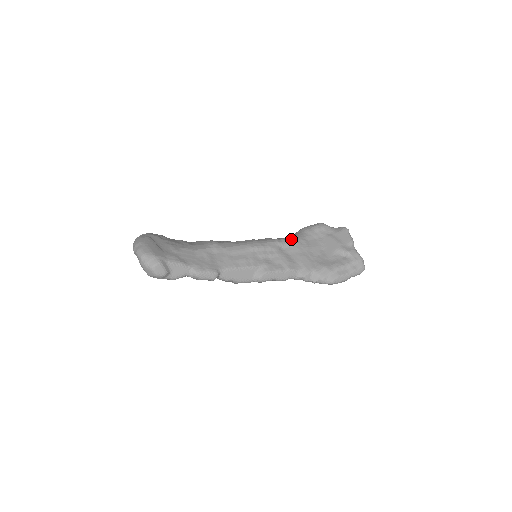
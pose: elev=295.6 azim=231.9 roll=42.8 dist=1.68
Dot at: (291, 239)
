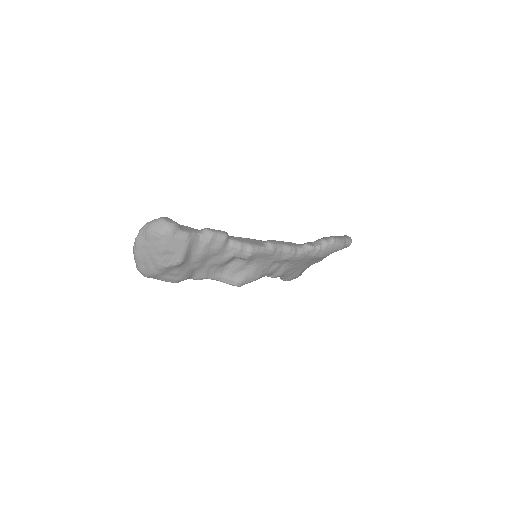
Dot at: occluded
